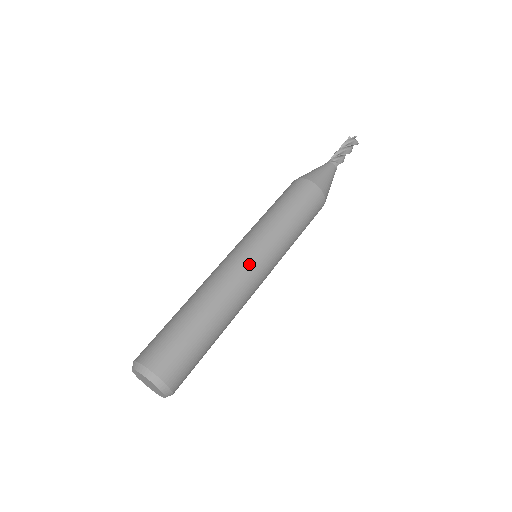
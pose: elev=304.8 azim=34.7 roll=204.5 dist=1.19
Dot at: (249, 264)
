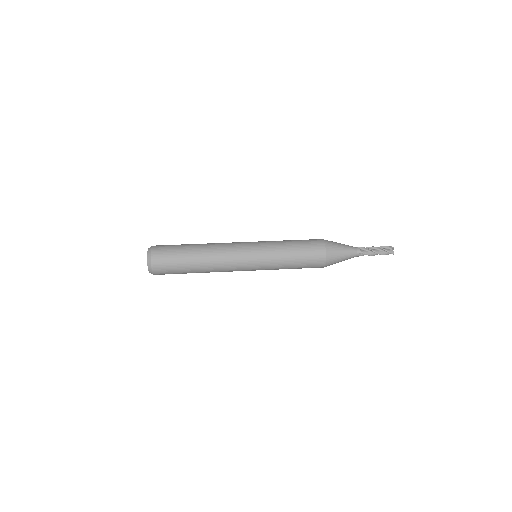
Dot at: (241, 250)
